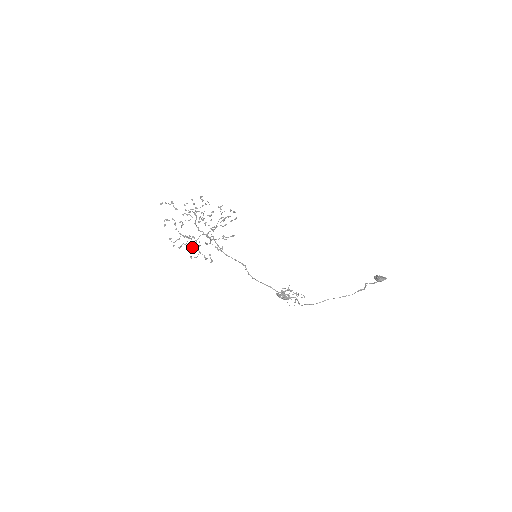
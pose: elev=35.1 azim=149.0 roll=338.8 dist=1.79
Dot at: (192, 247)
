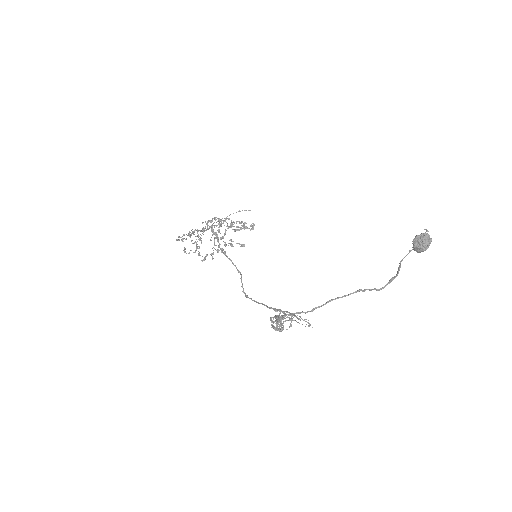
Dot at: (191, 240)
